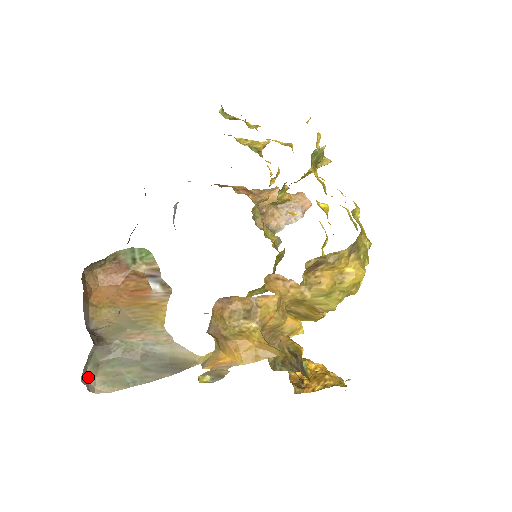
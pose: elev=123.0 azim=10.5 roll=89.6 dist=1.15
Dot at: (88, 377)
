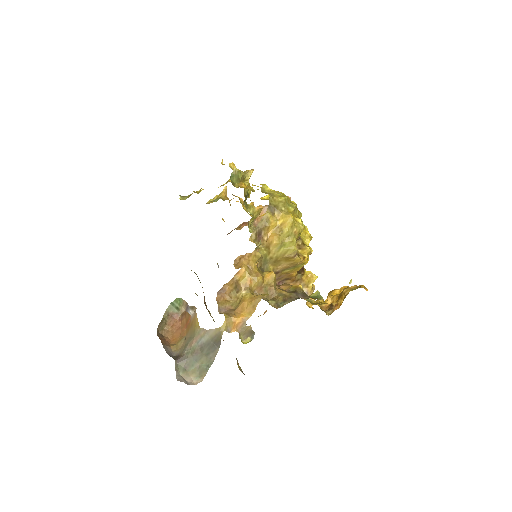
Dot at: (185, 379)
